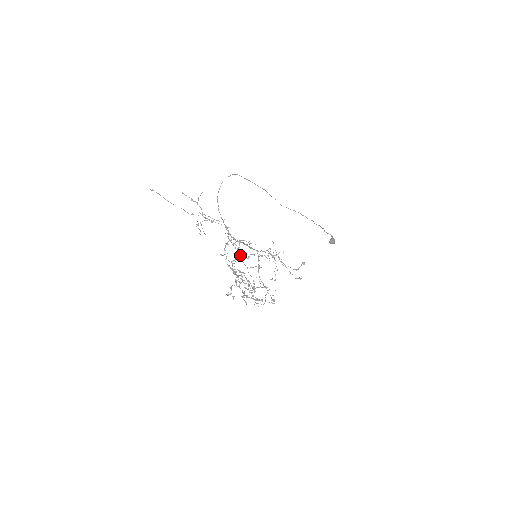
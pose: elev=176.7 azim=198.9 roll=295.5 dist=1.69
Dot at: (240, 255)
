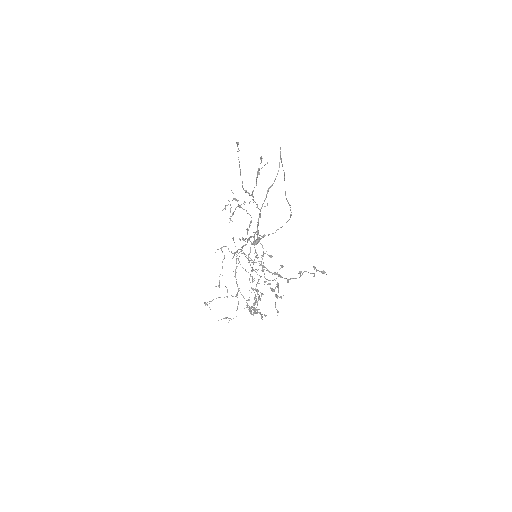
Dot at: occluded
